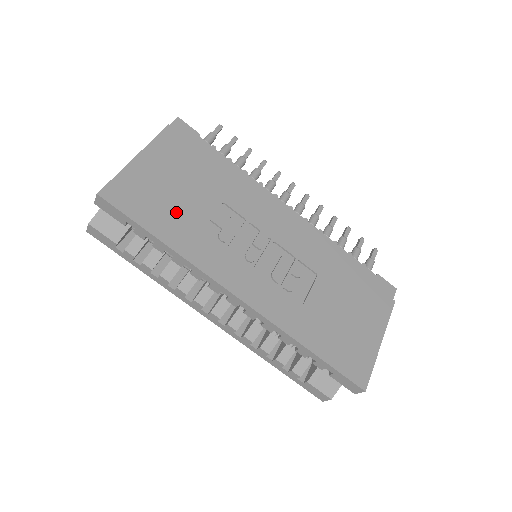
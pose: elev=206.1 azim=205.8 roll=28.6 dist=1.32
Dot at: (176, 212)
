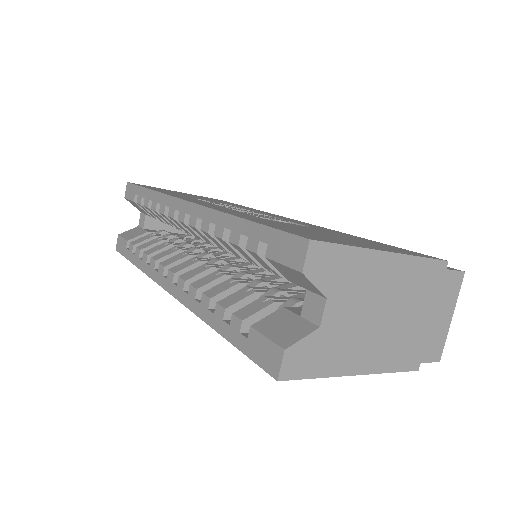
Dot at: (180, 194)
